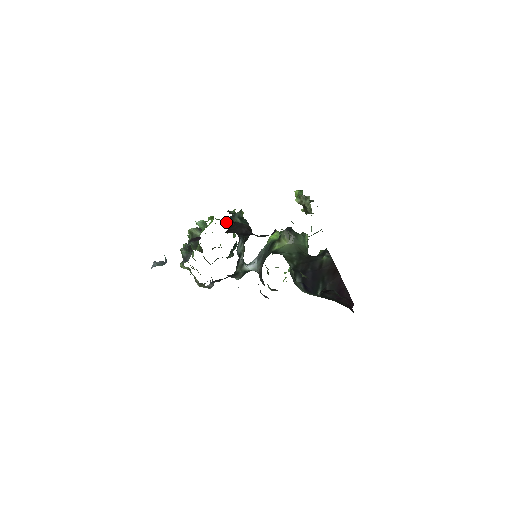
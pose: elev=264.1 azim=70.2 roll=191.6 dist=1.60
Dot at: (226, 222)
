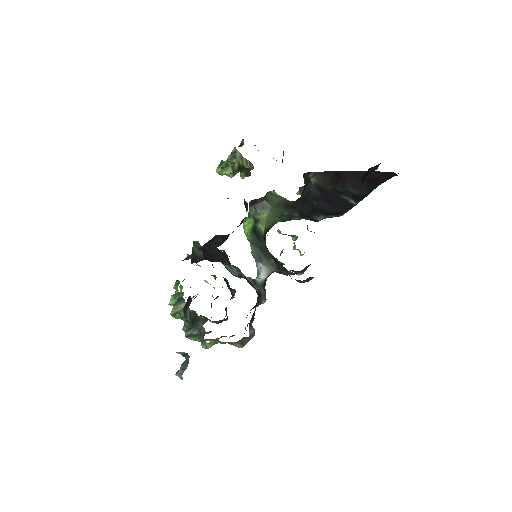
Dot at: occluded
